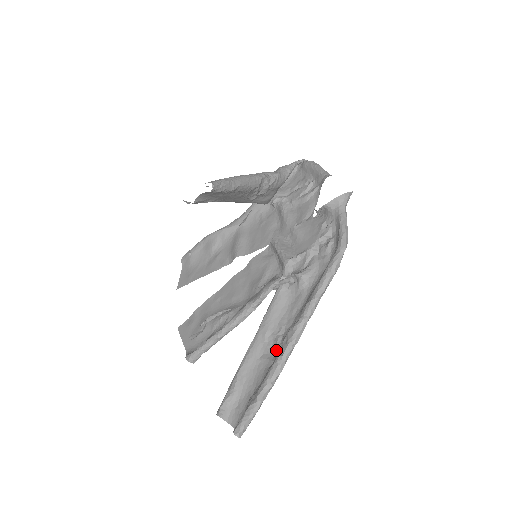
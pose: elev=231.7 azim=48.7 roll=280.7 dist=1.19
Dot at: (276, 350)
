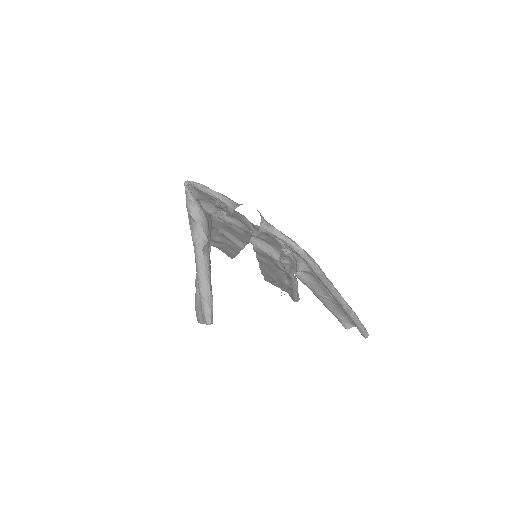
Dot at: occluded
